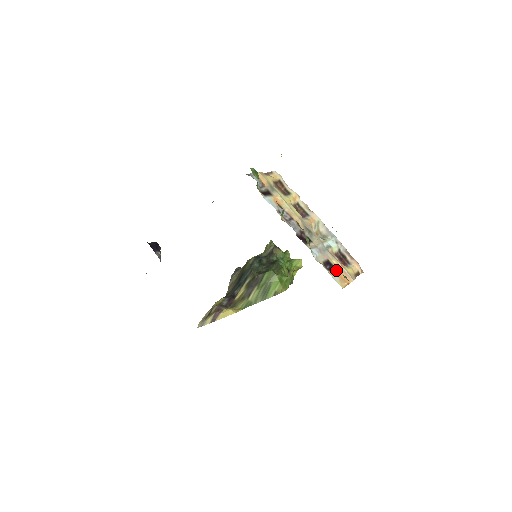
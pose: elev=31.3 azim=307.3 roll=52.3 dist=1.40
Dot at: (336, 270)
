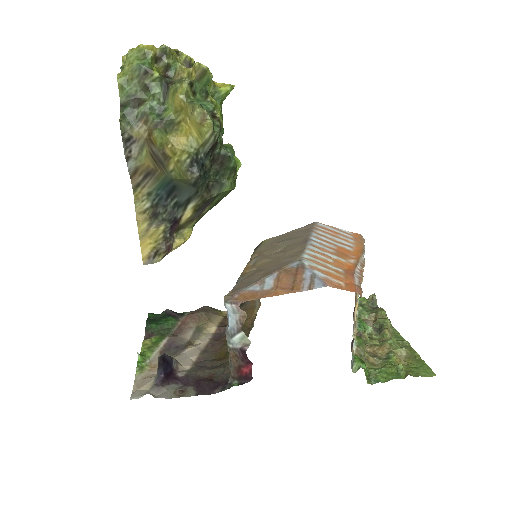
Dot at: occluded
